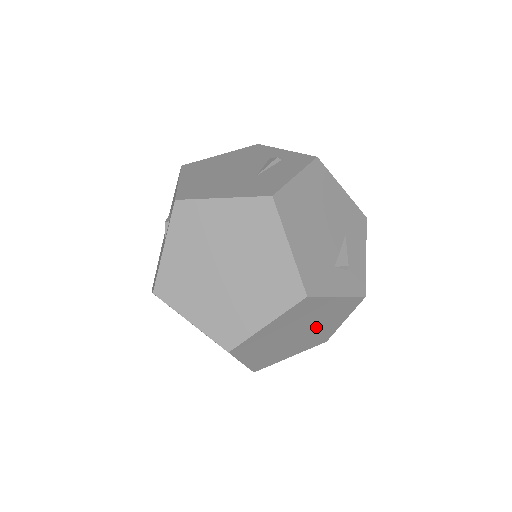
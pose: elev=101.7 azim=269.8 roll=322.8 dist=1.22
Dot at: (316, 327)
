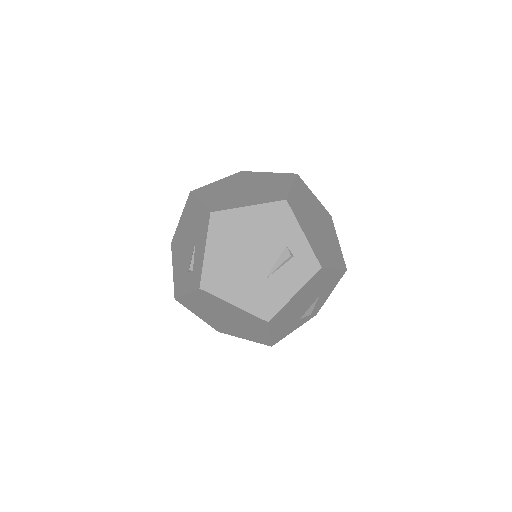
Dot at: occluded
